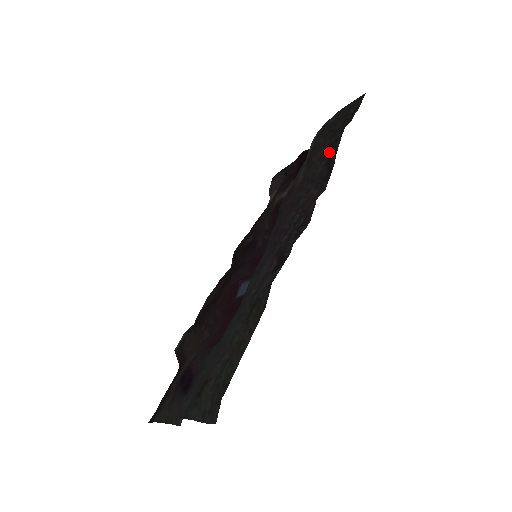
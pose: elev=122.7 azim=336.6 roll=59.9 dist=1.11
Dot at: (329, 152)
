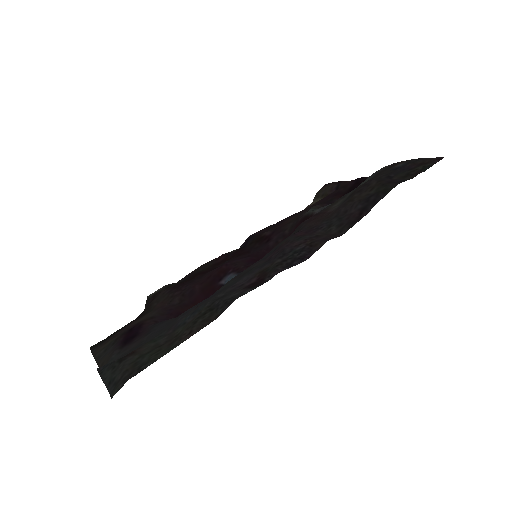
Dot at: (371, 199)
